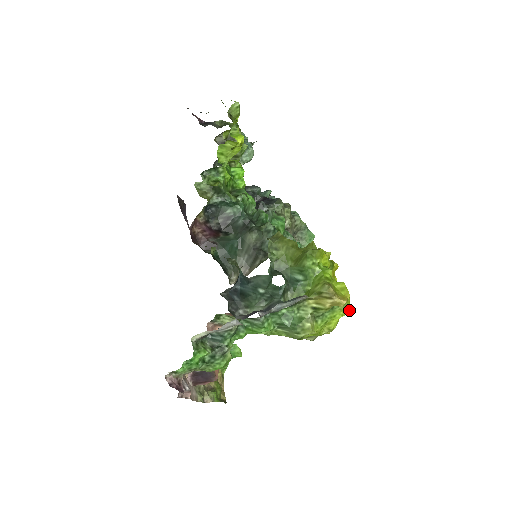
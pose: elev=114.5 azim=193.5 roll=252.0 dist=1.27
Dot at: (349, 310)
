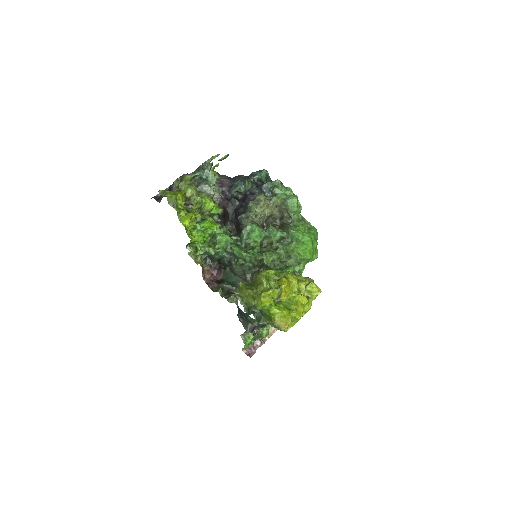
Dot at: occluded
